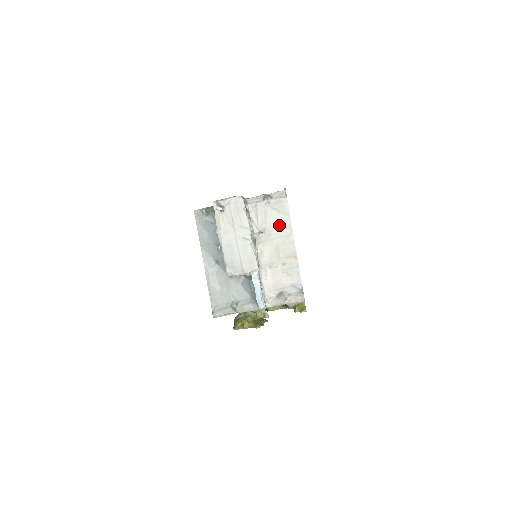
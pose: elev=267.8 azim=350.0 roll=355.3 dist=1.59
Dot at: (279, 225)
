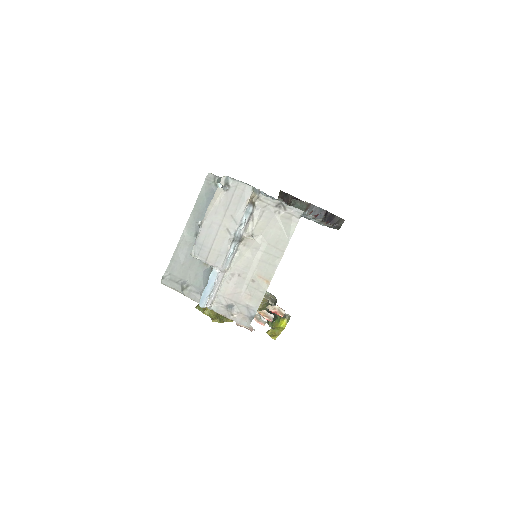
Dot at: (274, 241)
